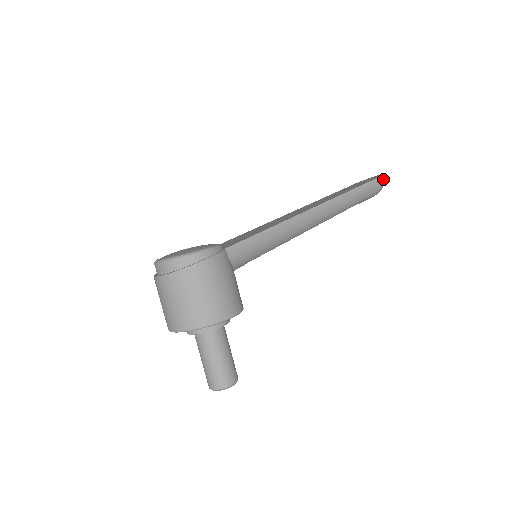
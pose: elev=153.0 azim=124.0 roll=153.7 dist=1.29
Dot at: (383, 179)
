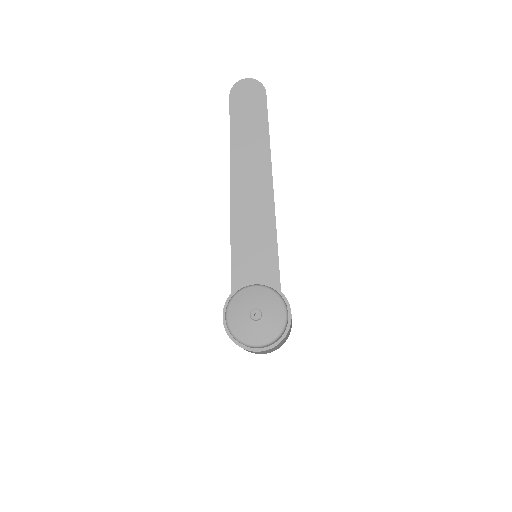
Dot at: (264, 90)
